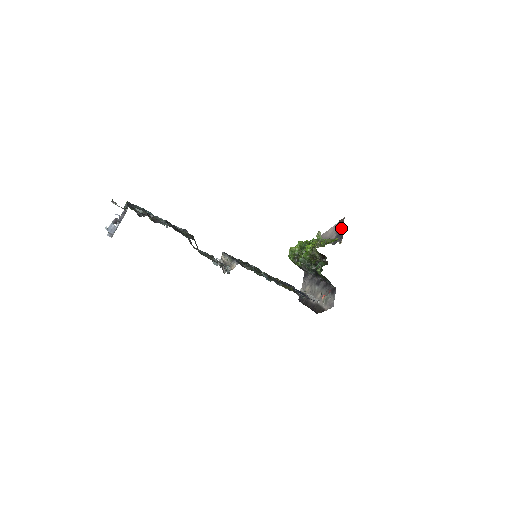
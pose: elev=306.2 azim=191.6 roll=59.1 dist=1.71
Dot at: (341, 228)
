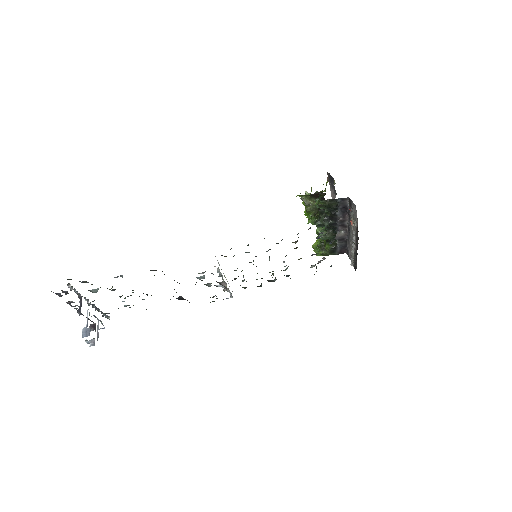
Dot at: (330, 179)
